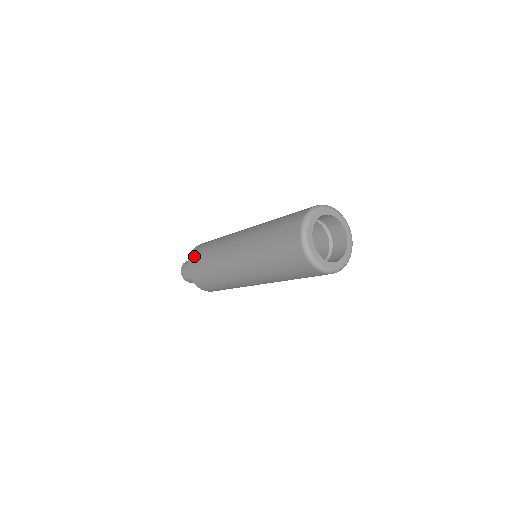
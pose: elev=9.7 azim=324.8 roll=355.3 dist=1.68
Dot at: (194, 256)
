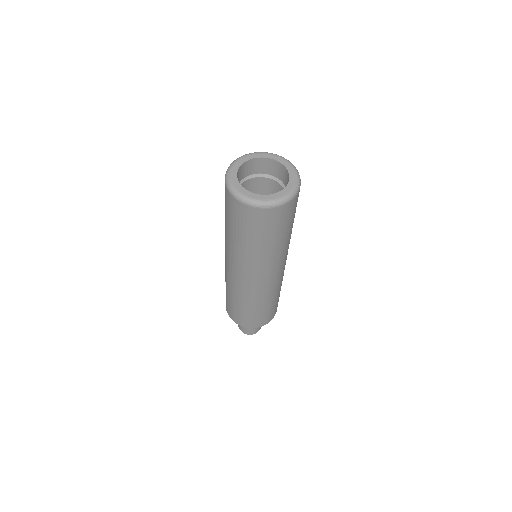
Dot at: occluded
